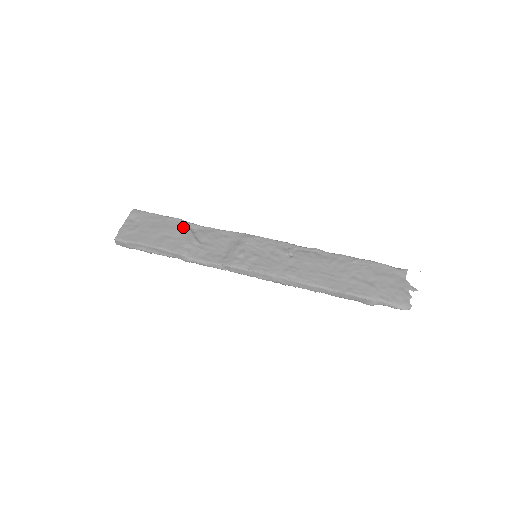
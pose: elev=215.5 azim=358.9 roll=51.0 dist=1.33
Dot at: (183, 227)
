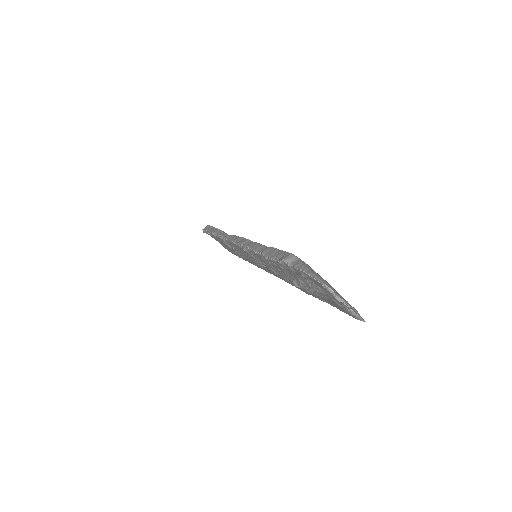
Dot at: occluded
